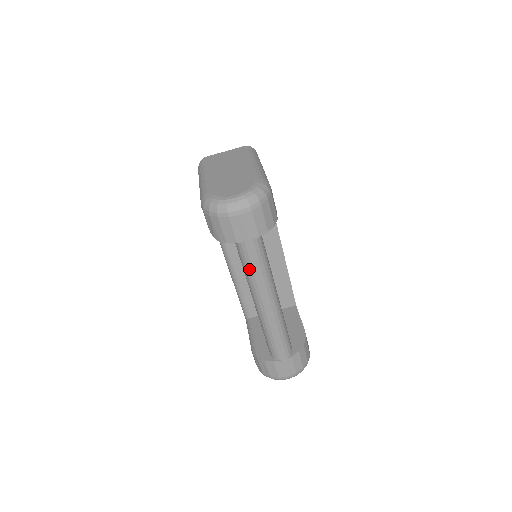
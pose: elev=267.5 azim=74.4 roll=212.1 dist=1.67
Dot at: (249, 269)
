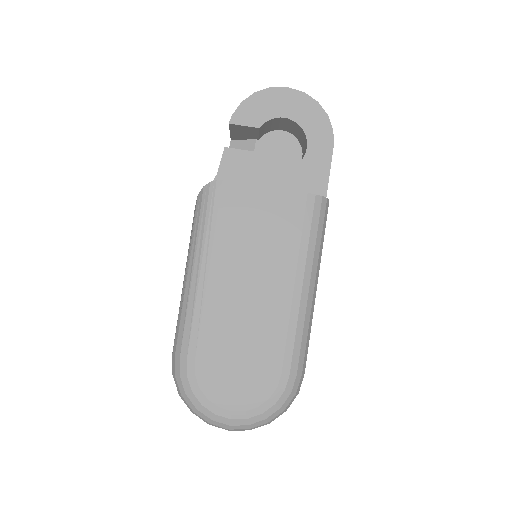
Dot at: occluded
